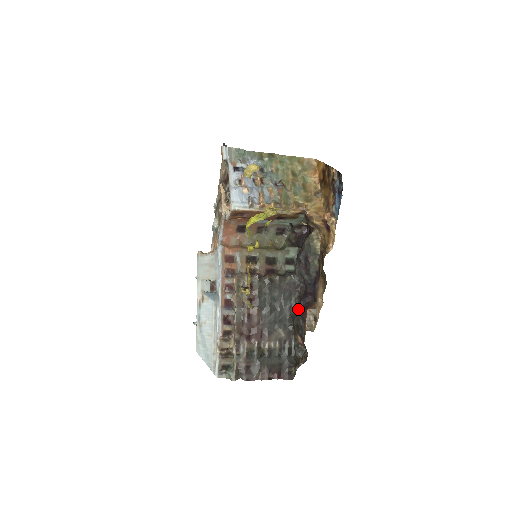
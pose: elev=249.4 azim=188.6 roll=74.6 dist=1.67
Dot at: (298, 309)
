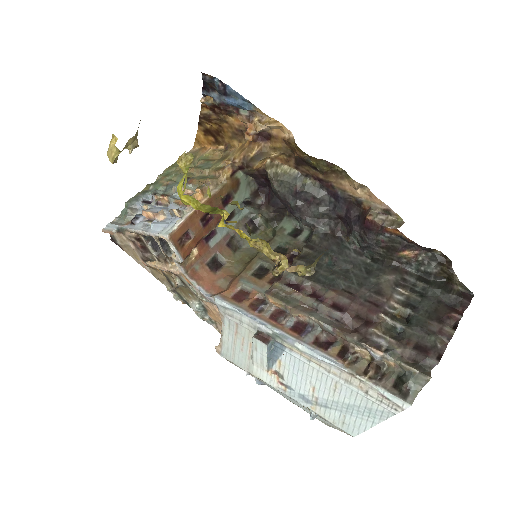
Dot at: (362, 237)
